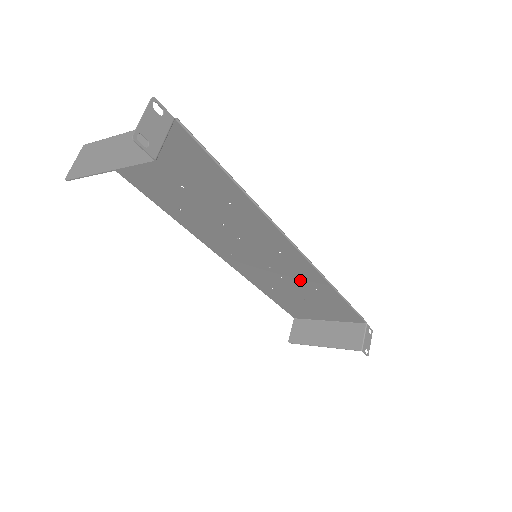
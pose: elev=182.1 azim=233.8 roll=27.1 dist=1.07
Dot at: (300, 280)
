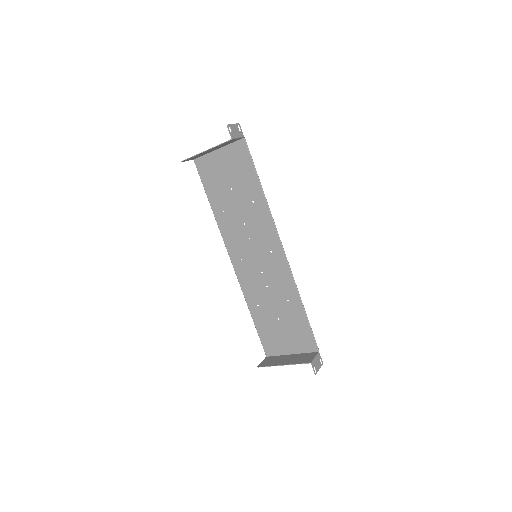
Dot at: (279, 288)
